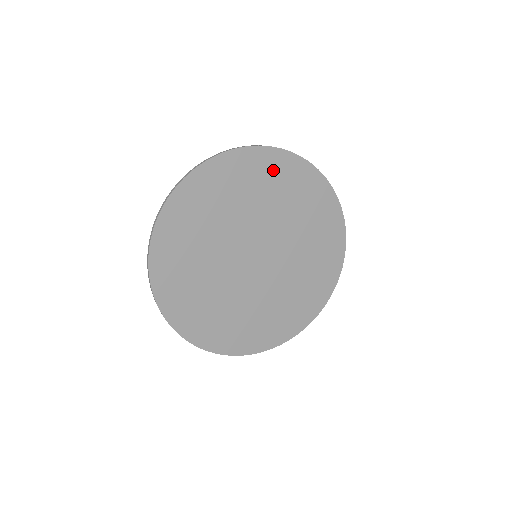
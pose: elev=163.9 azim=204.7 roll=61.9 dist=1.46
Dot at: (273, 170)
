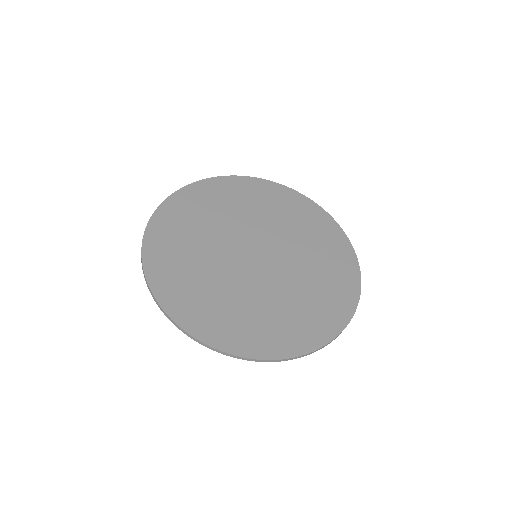
Dot at: (215, 193)
